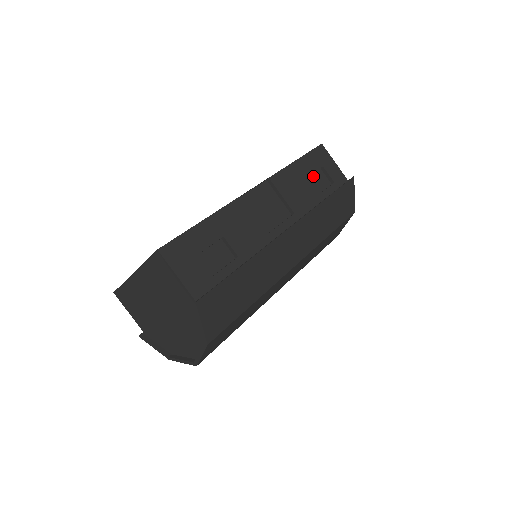
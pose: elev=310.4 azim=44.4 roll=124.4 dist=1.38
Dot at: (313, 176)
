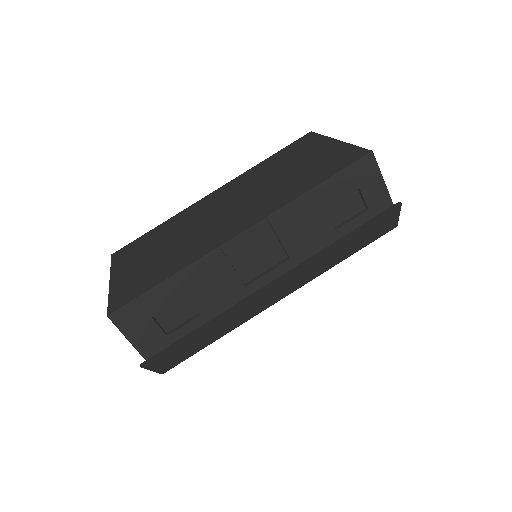
Dot at: (340, 200)
